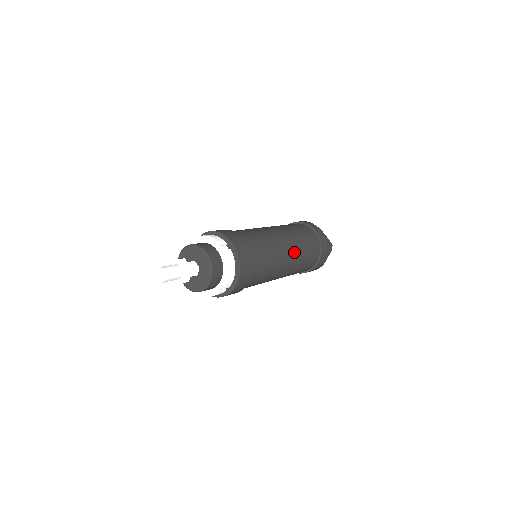
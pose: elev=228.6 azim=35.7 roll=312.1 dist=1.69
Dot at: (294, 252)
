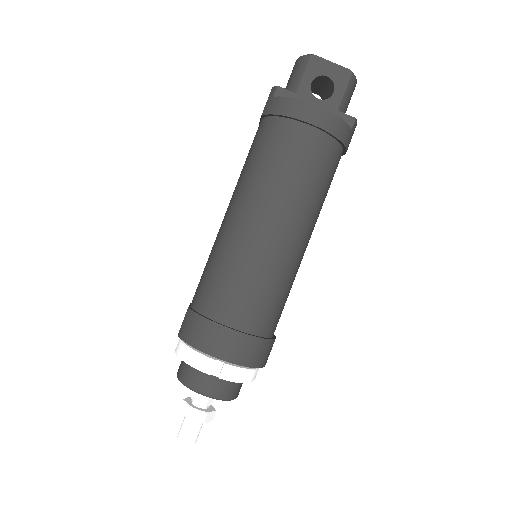
Dot at: (301, 223)
